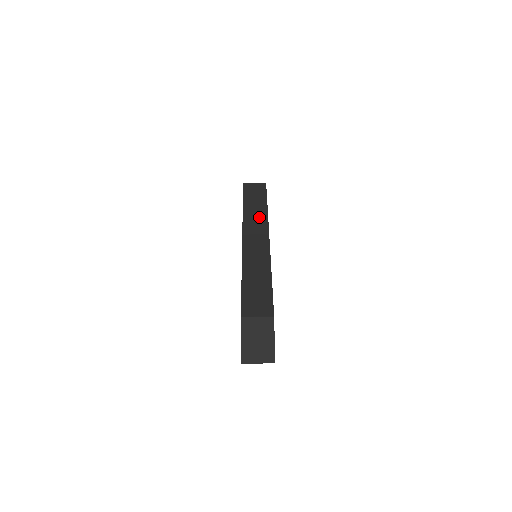
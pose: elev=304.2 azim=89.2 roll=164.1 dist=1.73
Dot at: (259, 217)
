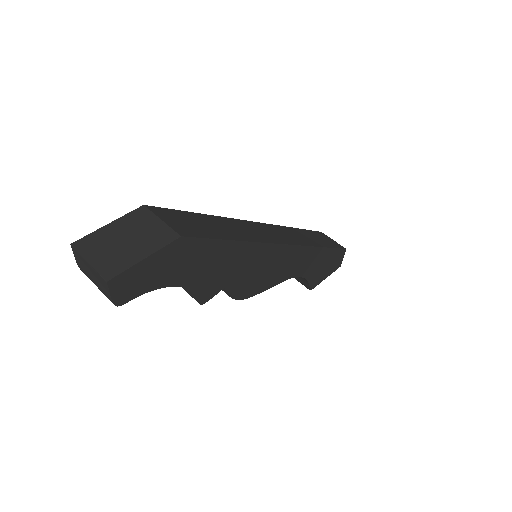
Dot at: (303, 239)
